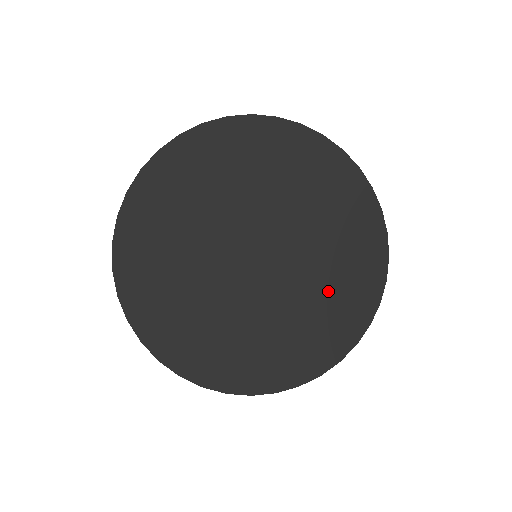
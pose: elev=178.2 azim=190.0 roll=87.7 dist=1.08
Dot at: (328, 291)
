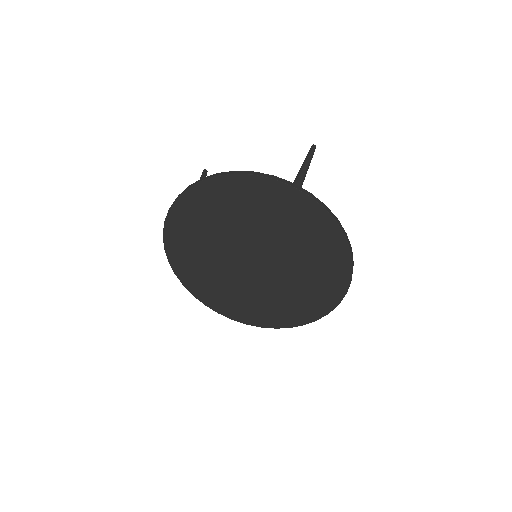
Dot at: (309, 277)
